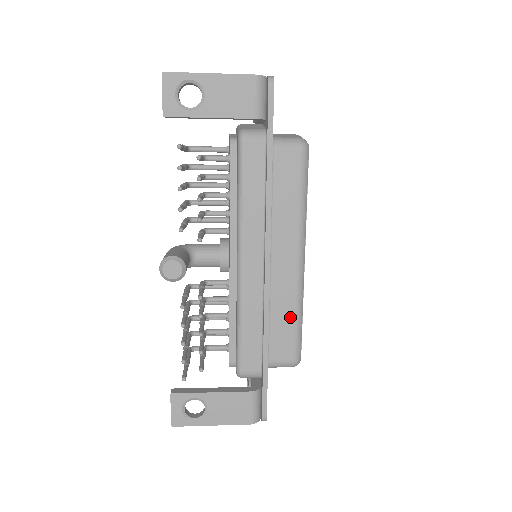
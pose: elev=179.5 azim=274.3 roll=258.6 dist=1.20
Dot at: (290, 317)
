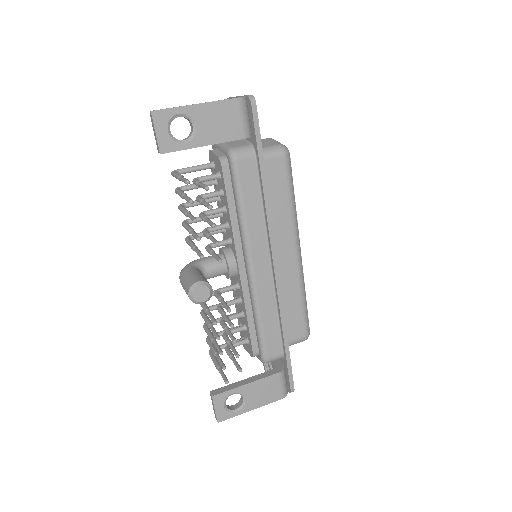
Dot at: (297, 301)
